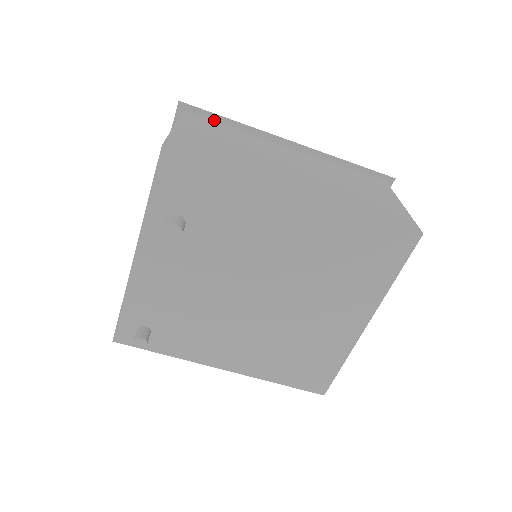
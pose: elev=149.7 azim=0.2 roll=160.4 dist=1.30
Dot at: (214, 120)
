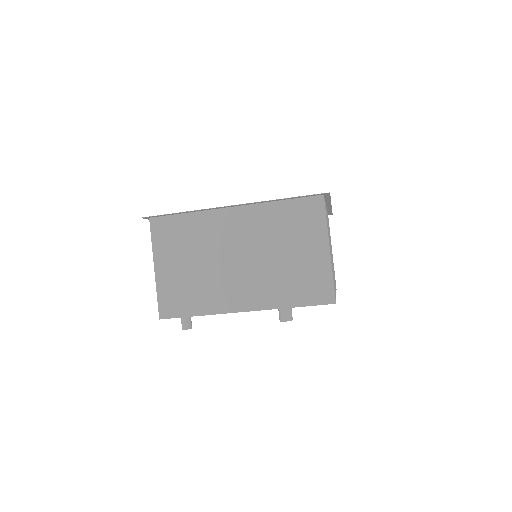
Dot at: (325, 198)
